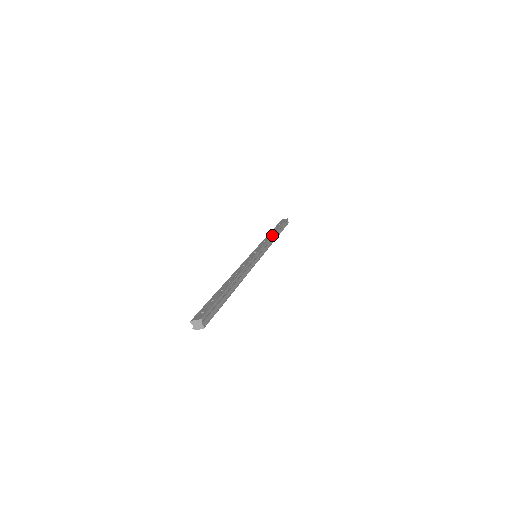
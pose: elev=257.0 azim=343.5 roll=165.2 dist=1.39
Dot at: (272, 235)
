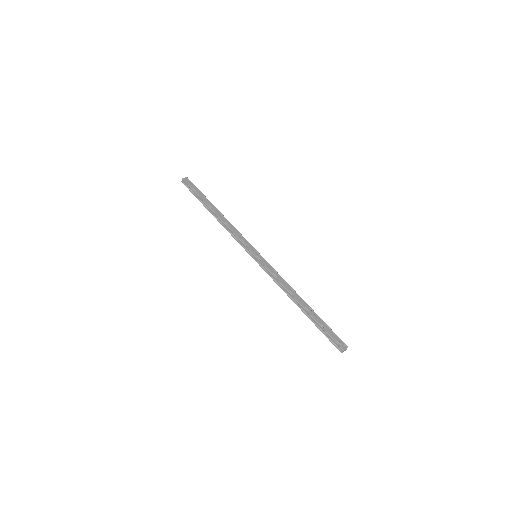
Dot at: occluded
